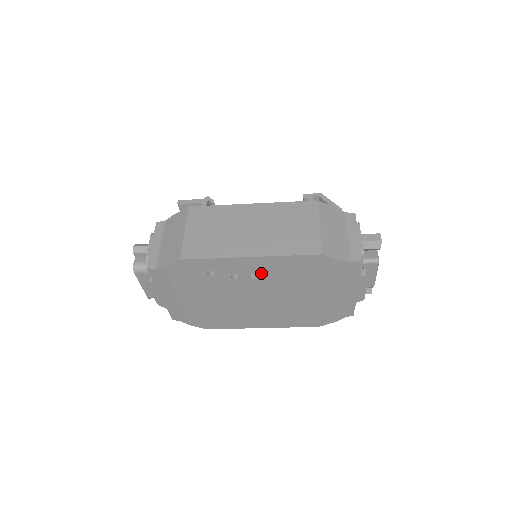
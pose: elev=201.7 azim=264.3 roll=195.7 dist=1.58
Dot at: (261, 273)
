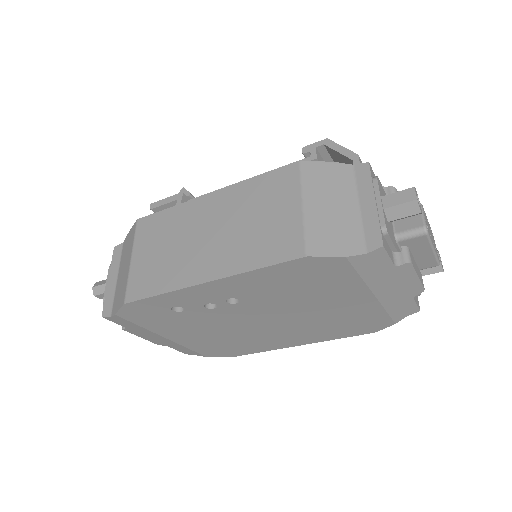
Dot at: (240, 295)
